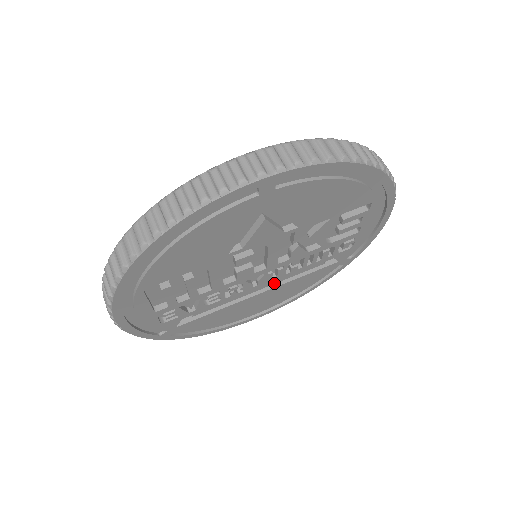
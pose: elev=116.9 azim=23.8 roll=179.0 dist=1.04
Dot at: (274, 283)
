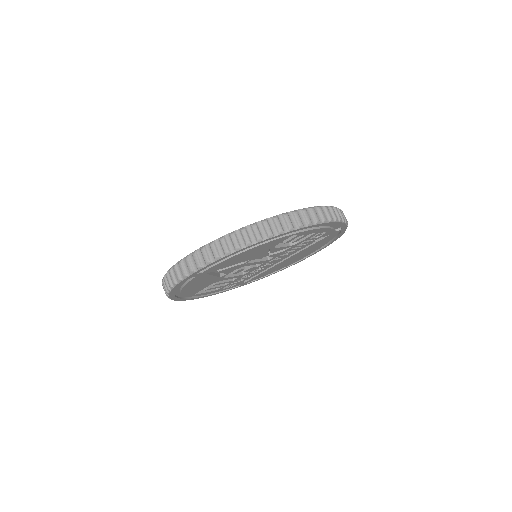
Dot at: (286, 257)
